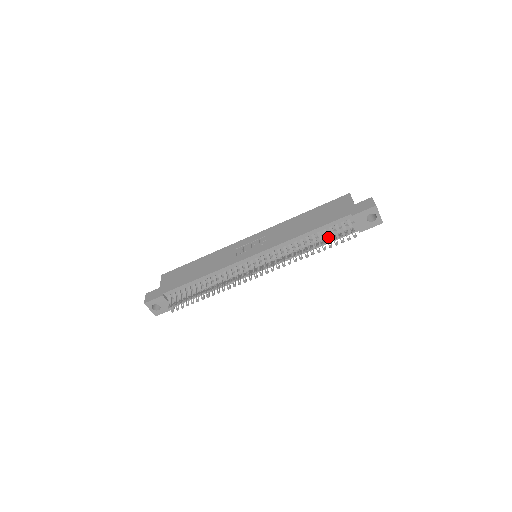
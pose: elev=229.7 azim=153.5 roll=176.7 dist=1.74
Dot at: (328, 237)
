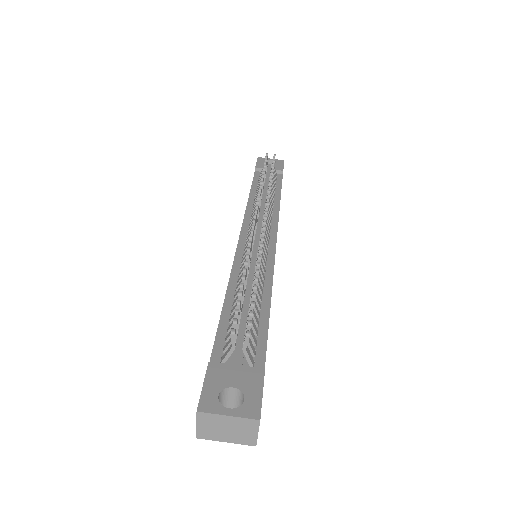
Dot at: occluded
